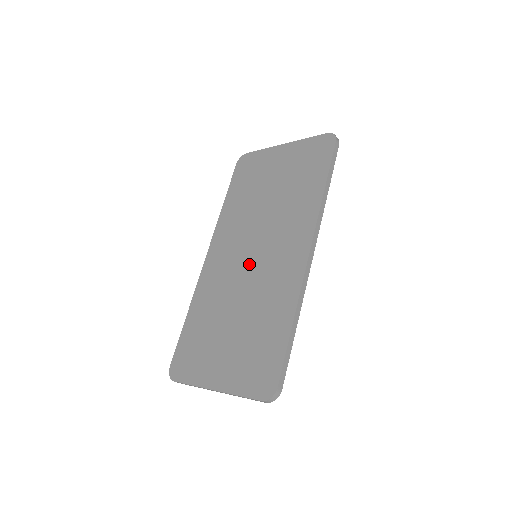
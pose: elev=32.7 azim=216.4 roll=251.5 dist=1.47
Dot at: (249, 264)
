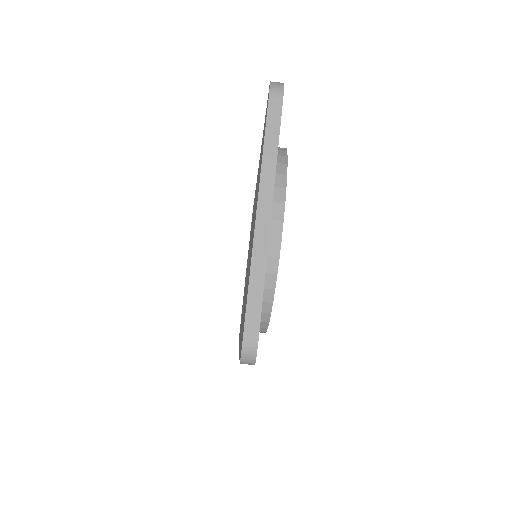
Dot at: occluded
